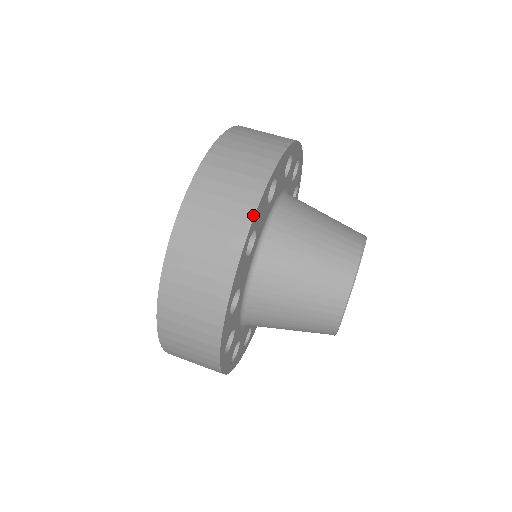
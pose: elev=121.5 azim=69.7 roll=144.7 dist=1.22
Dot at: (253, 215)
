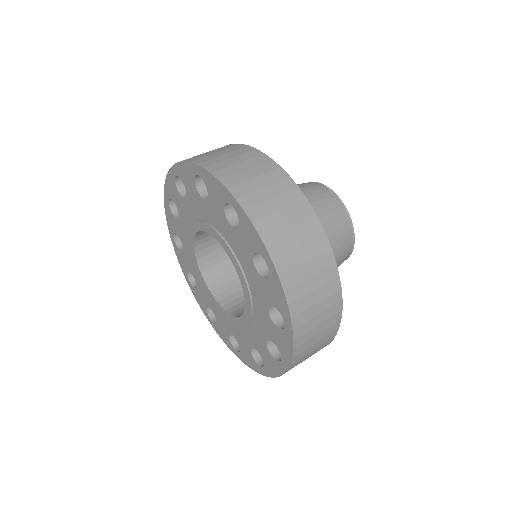
Dot at: (238, 144)
